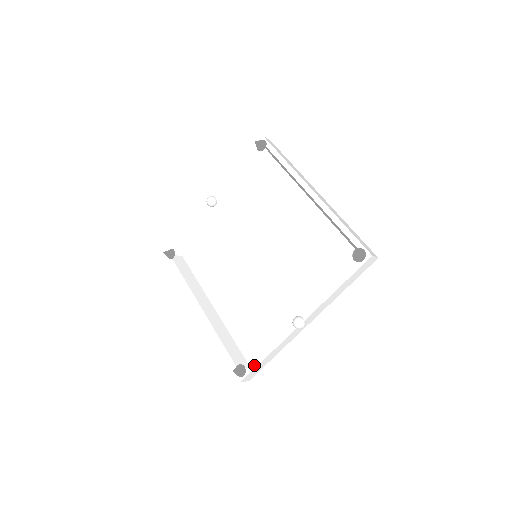
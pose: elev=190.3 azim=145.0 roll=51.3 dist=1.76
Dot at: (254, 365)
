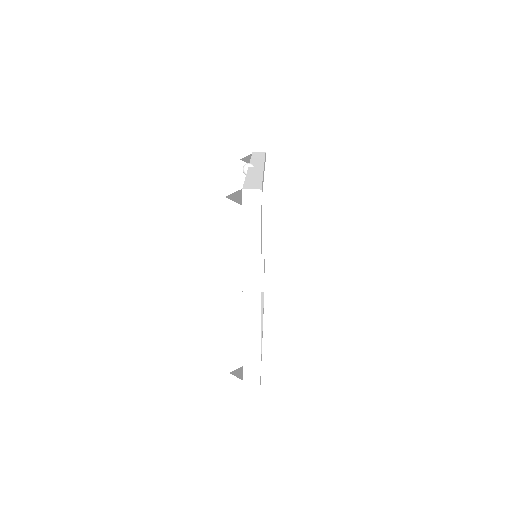
Dot at: occluded
